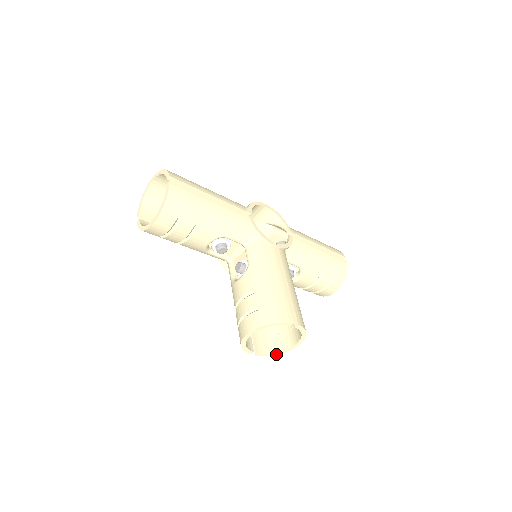
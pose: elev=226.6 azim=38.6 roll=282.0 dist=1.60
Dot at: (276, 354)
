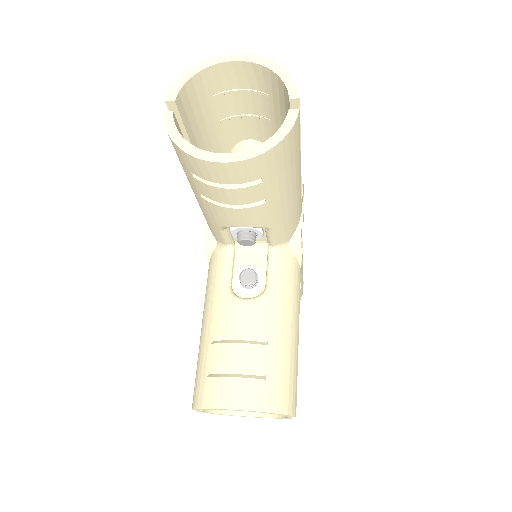
Dot at: (216, 413)
